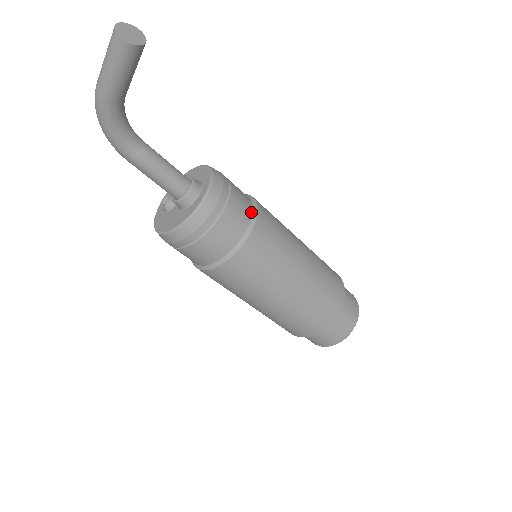
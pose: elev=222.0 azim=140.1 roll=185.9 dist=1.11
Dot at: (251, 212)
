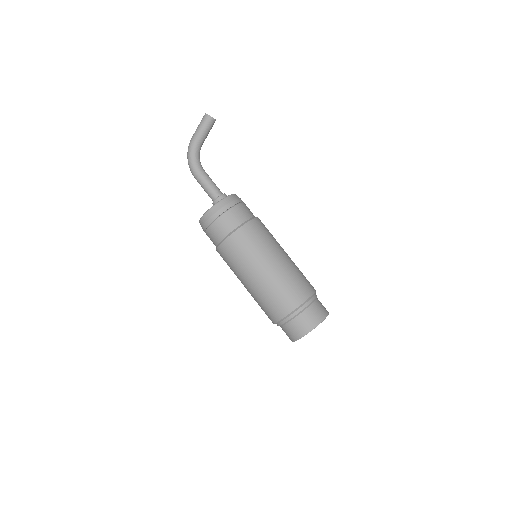
Dot at: (254, 216)
